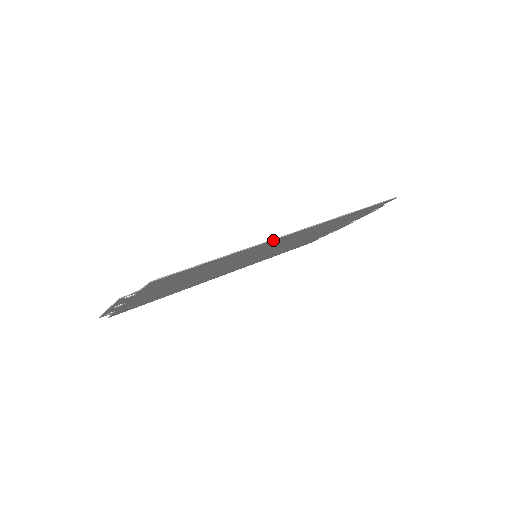
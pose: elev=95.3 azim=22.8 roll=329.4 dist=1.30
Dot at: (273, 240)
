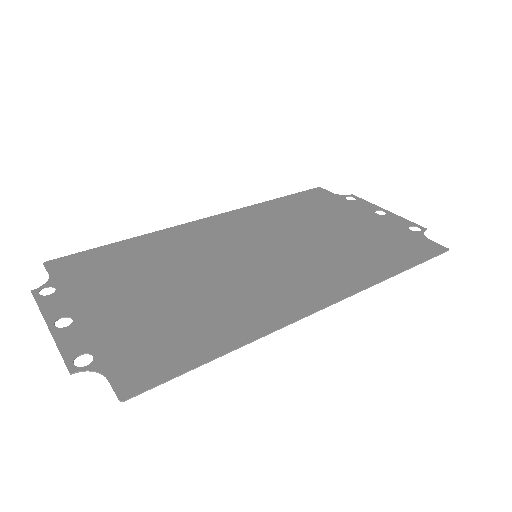
Dot at: (291, 320)
